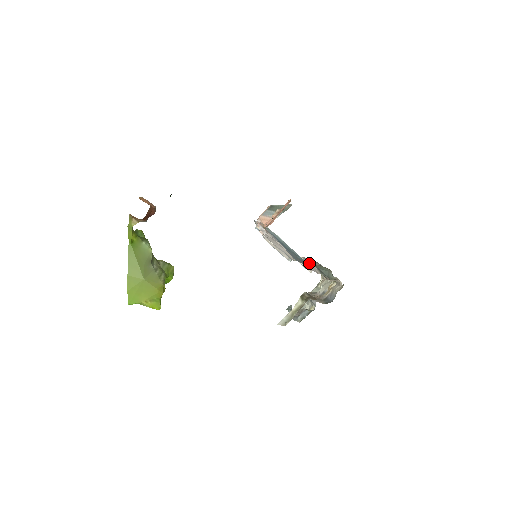
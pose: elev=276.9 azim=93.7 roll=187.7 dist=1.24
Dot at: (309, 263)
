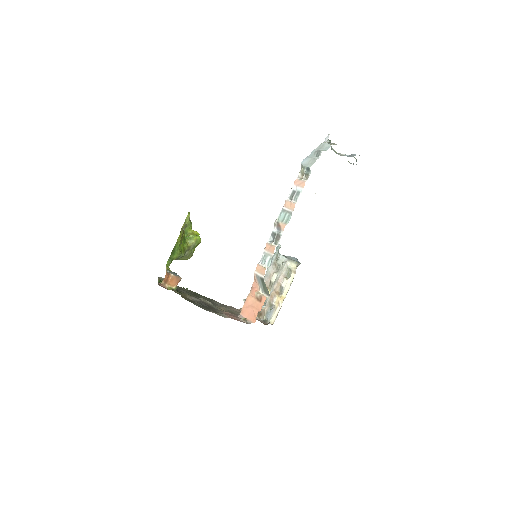
Dot at: occluded
